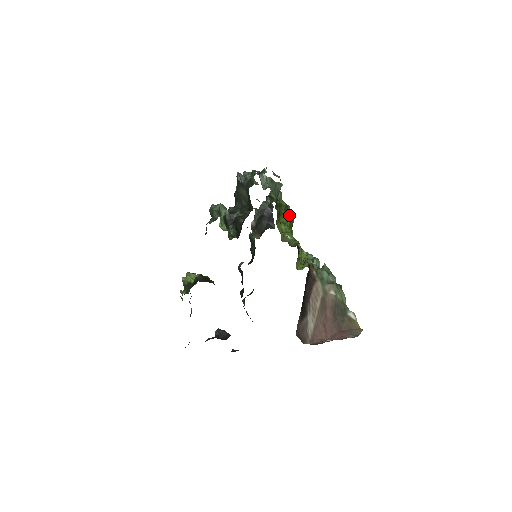
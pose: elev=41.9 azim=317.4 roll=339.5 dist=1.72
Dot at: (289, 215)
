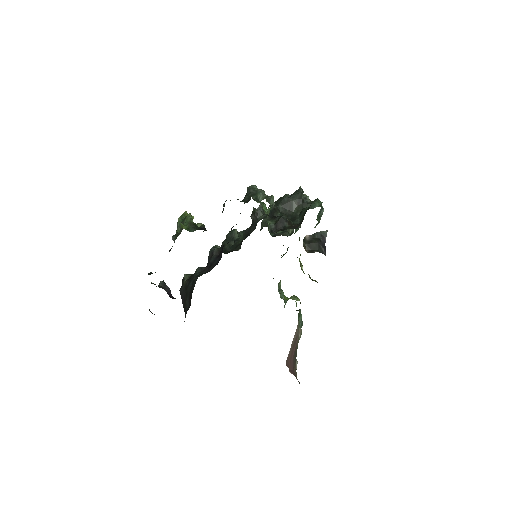
Dot at: occluded
